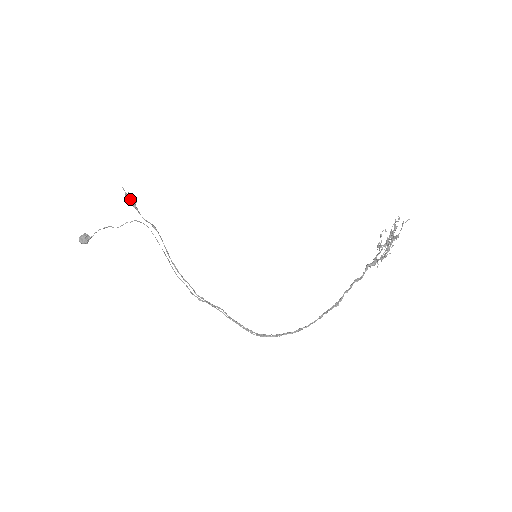
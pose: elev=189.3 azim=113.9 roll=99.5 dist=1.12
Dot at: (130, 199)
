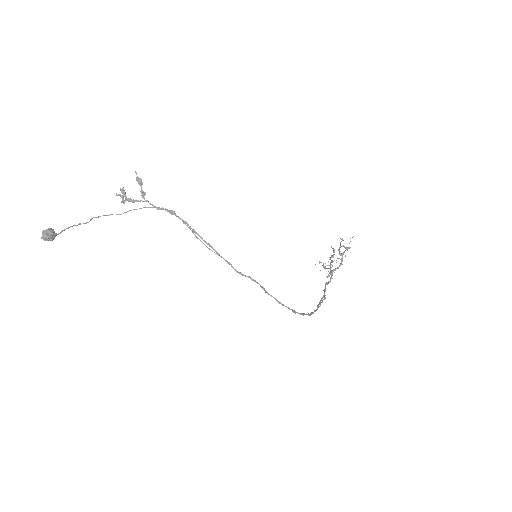
Dot at: (124, 194)
